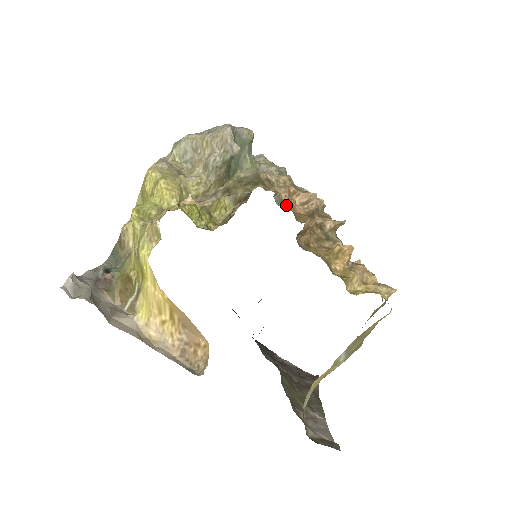
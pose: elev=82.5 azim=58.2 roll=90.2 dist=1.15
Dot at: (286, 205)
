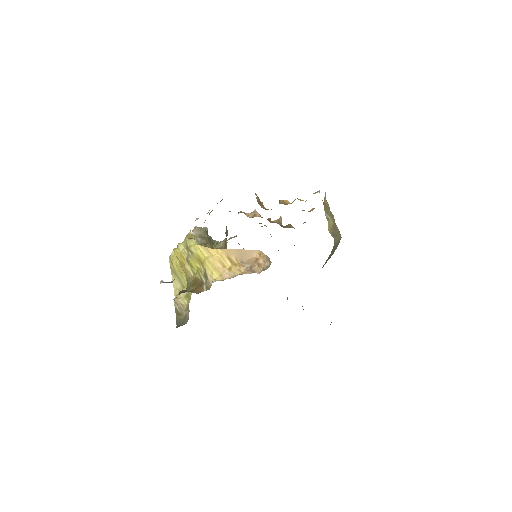
Dot at: occluded
